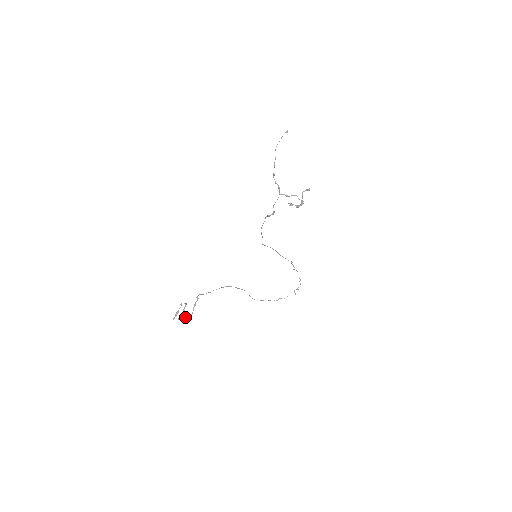
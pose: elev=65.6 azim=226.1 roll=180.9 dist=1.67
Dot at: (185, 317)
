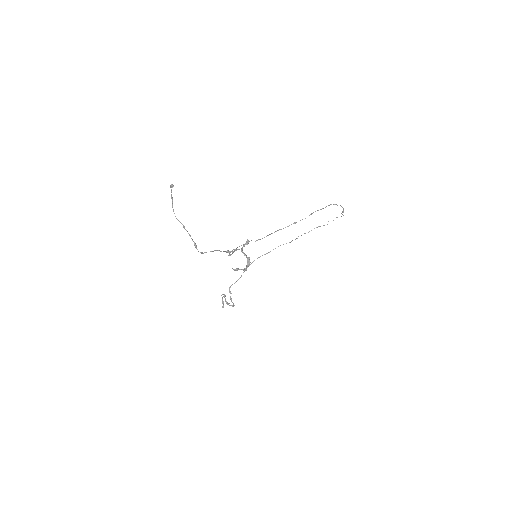
Dot at: occluded
